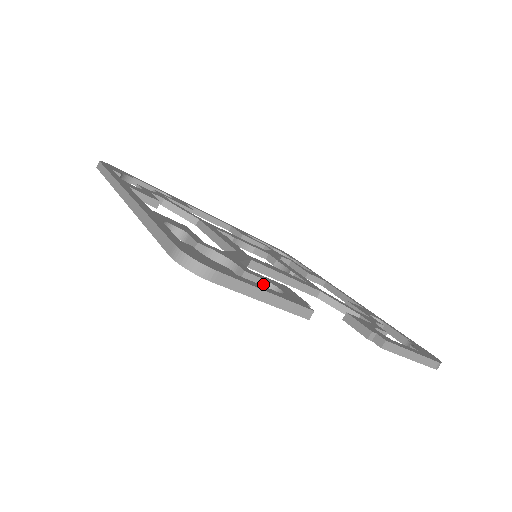
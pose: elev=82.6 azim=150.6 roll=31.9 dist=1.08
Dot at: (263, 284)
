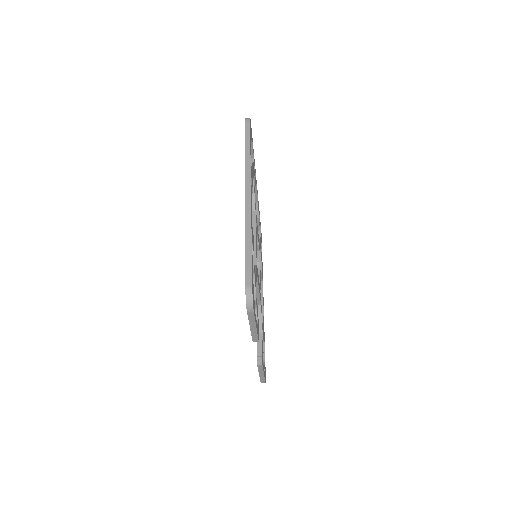
Dot at: occluded
